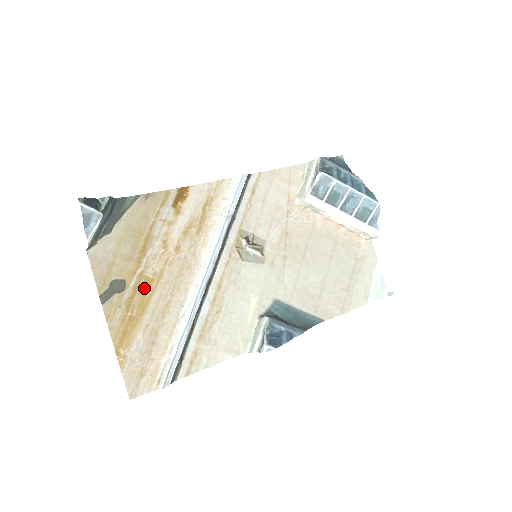
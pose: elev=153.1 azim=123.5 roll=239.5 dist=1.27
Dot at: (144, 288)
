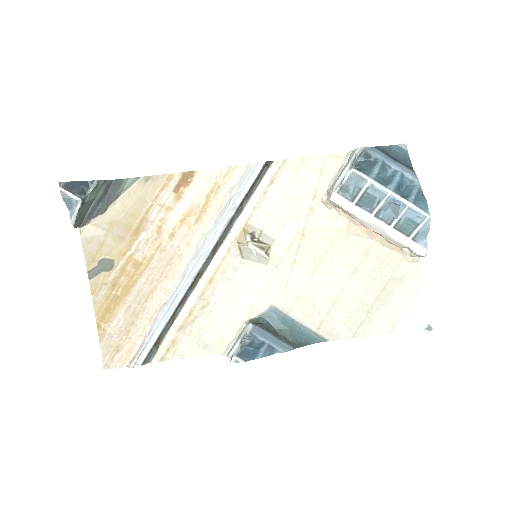
Dot at: (132, 270)
